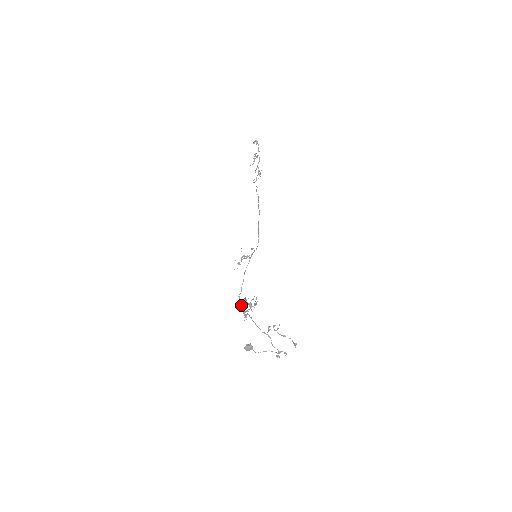
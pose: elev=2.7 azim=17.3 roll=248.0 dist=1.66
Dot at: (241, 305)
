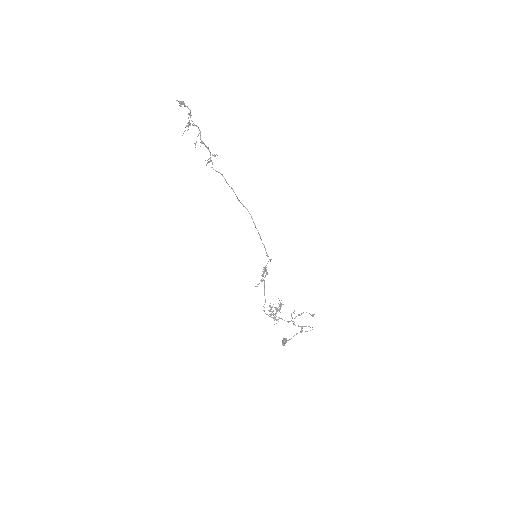
Dot at: occluded
